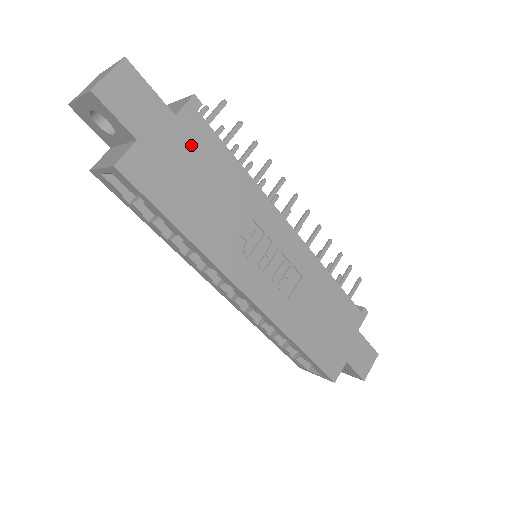
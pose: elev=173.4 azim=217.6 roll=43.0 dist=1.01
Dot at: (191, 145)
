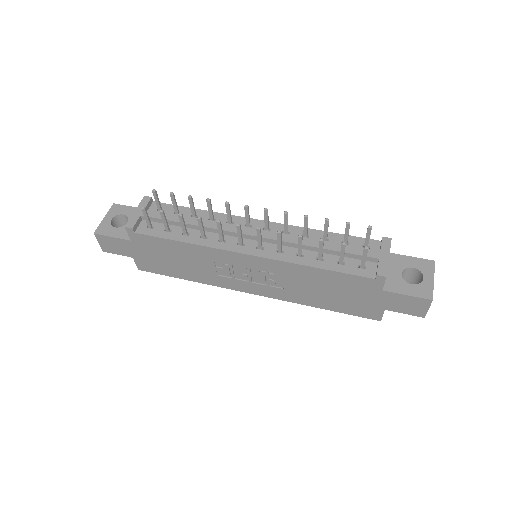
Dot at: (150, 247)
